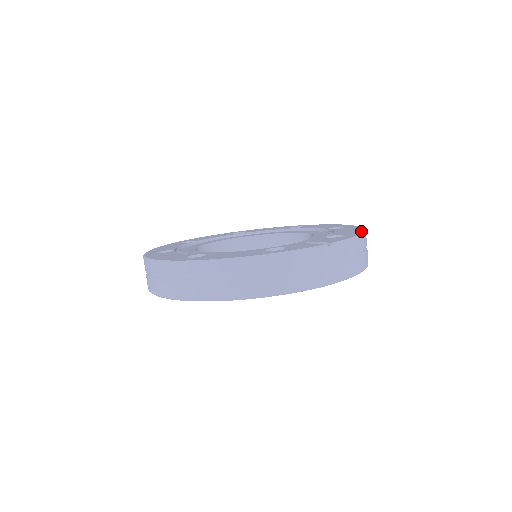
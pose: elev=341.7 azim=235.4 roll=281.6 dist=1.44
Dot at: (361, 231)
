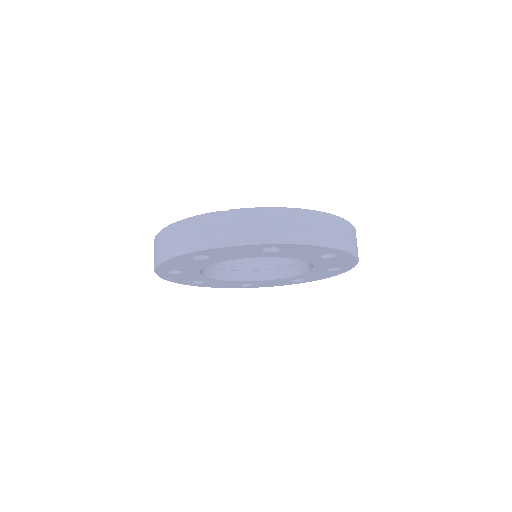
Dot at: (299, 209)
